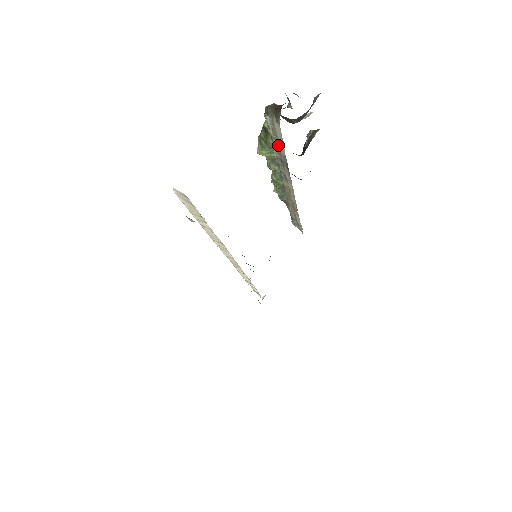
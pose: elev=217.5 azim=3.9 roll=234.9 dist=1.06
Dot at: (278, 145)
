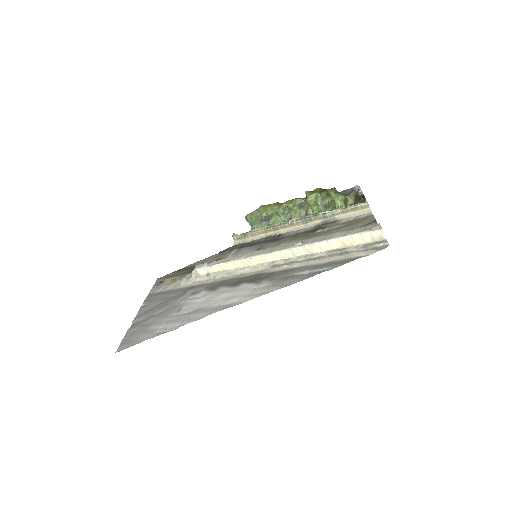
Dot at: (342, 212)
